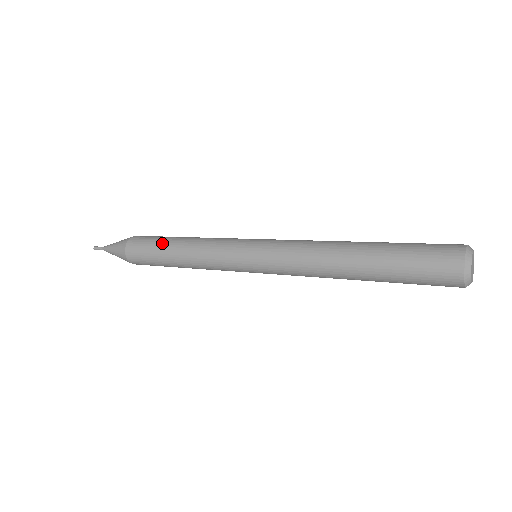
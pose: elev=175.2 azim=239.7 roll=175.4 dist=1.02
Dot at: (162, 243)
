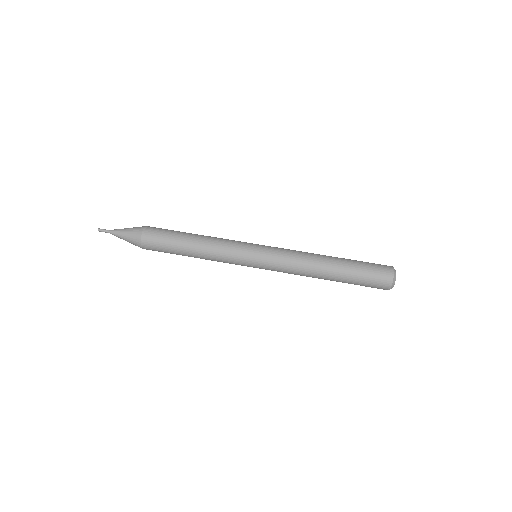
Dot at: (178, 241)
